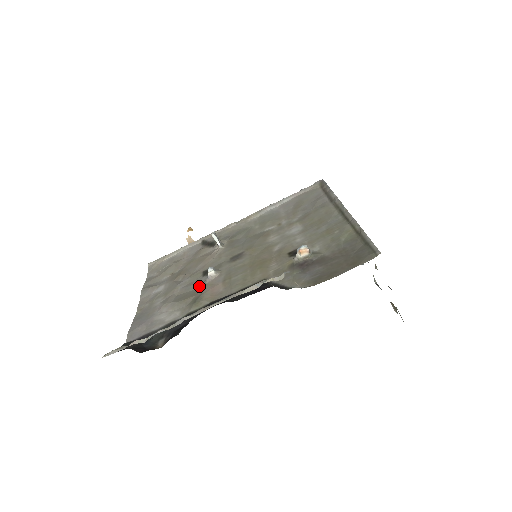
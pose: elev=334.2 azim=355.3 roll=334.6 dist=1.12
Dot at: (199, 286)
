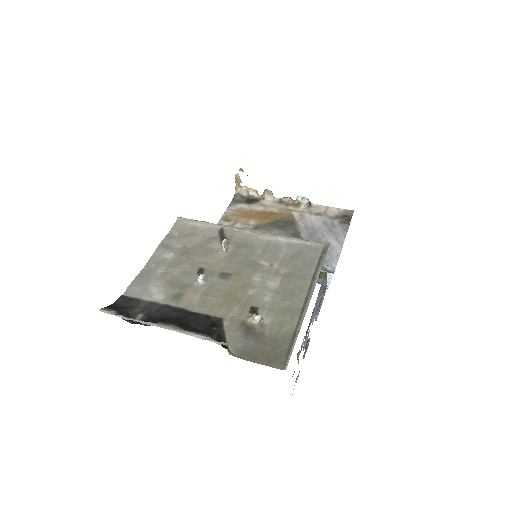
Dot at: (189, 282)
